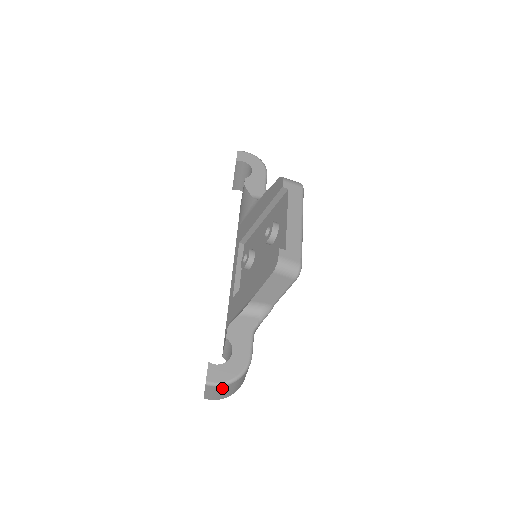
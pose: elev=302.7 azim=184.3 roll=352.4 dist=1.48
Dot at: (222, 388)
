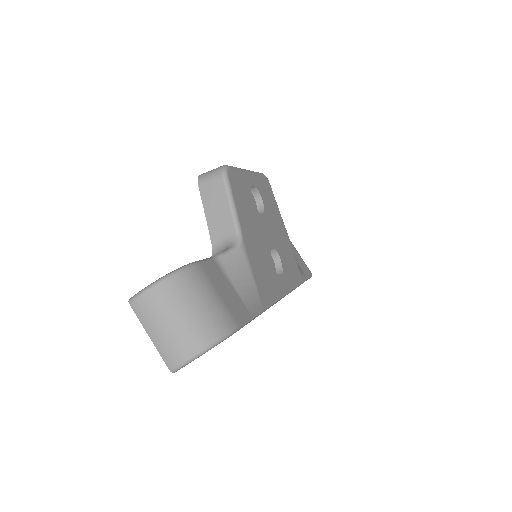
Dot at: (154, 301)
